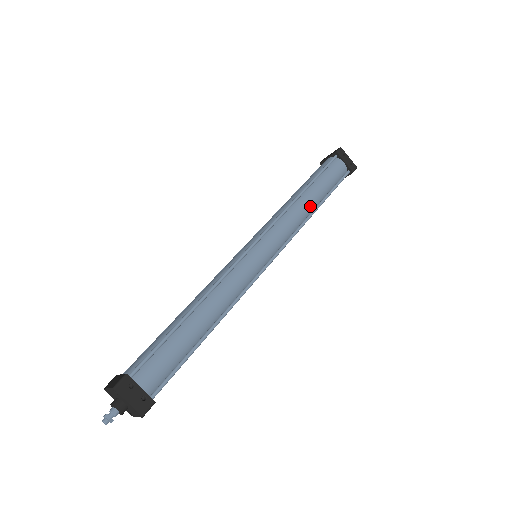
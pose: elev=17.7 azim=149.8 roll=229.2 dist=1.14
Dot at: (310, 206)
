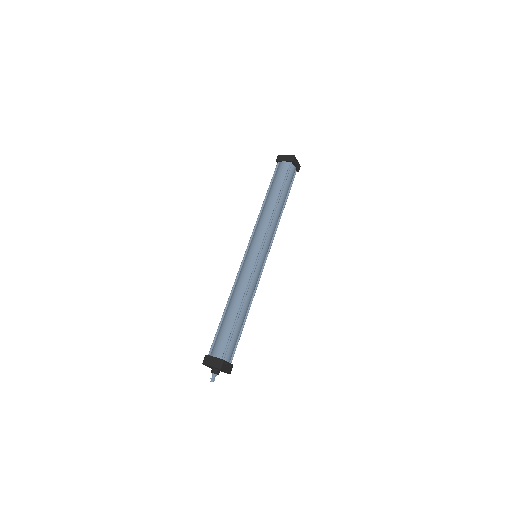
Dot at: (281, 211)
